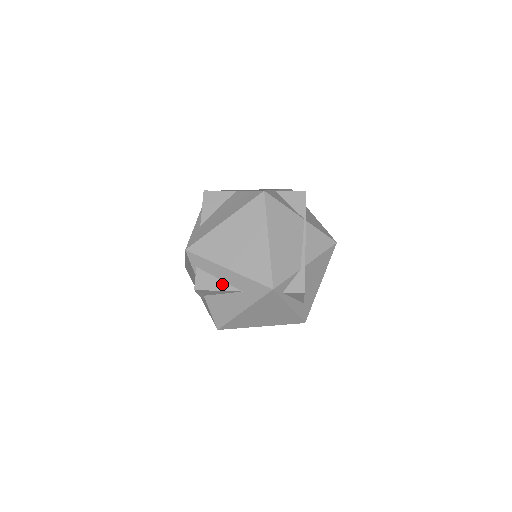
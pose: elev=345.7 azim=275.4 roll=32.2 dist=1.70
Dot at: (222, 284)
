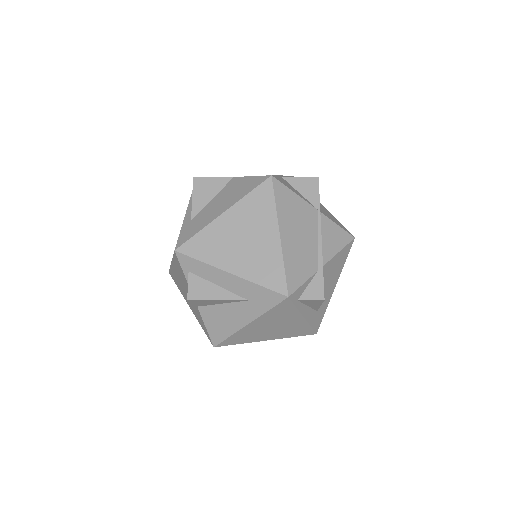
Dot at: (222, 292)
